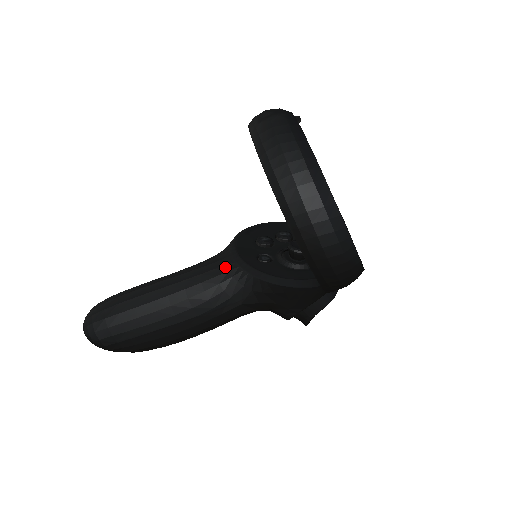
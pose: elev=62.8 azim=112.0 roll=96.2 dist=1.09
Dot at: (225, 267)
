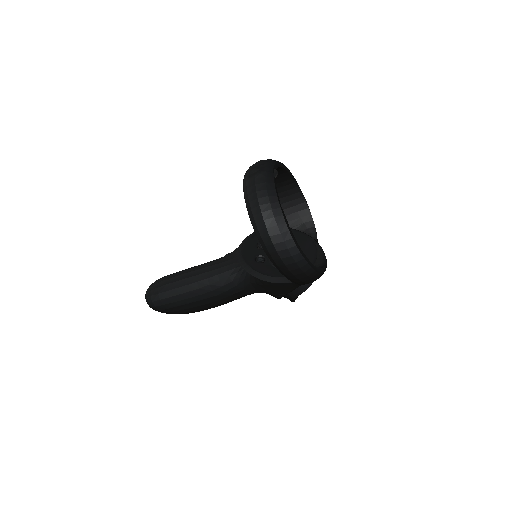
Dot at: (233, 265)
